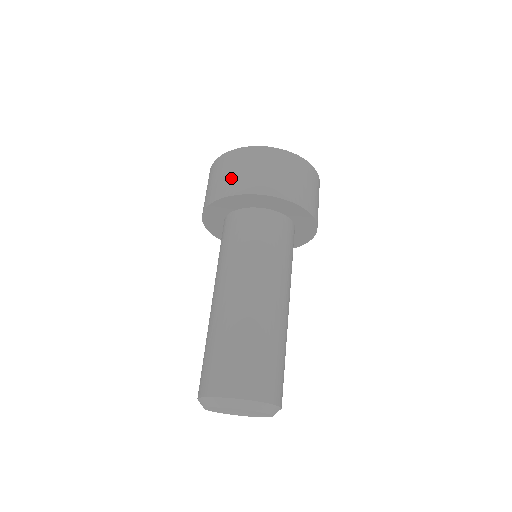
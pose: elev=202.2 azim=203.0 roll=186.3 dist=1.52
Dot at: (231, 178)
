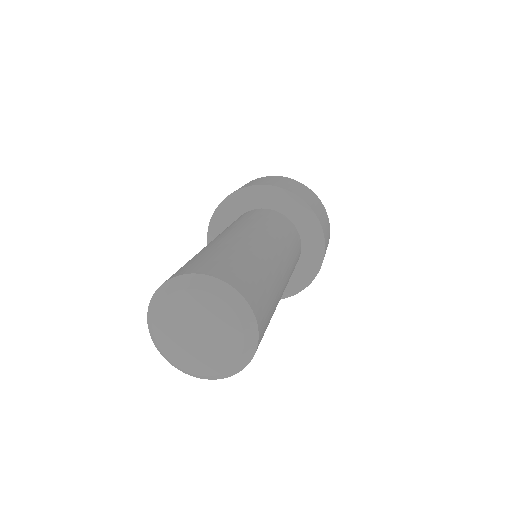
Dot at: (281, 183)
